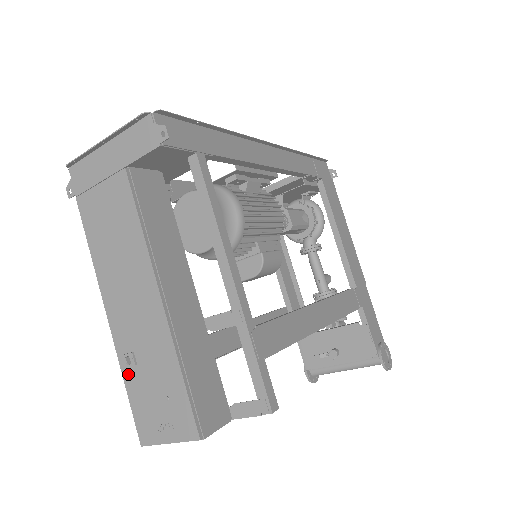
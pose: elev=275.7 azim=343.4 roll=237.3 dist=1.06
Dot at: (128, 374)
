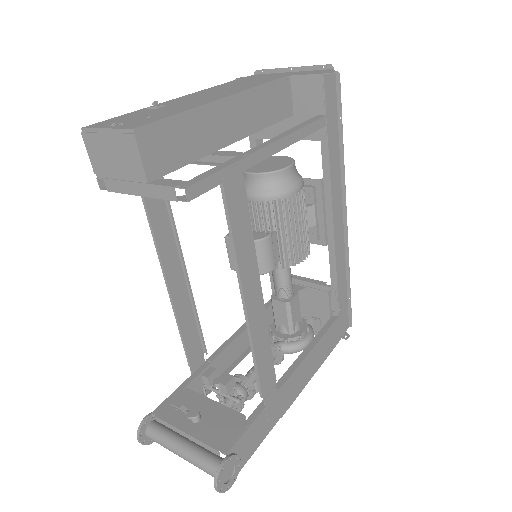
Dot at: (142, 110)
